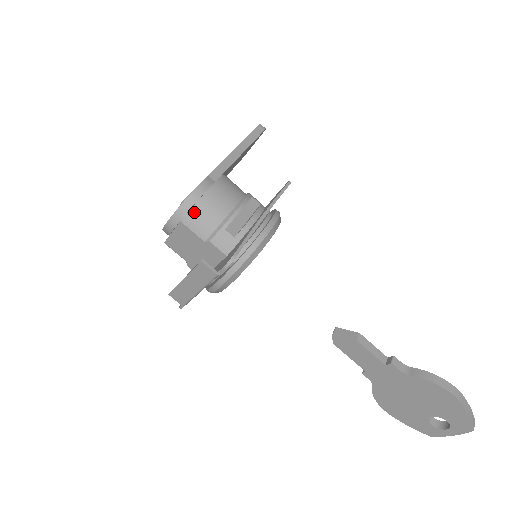
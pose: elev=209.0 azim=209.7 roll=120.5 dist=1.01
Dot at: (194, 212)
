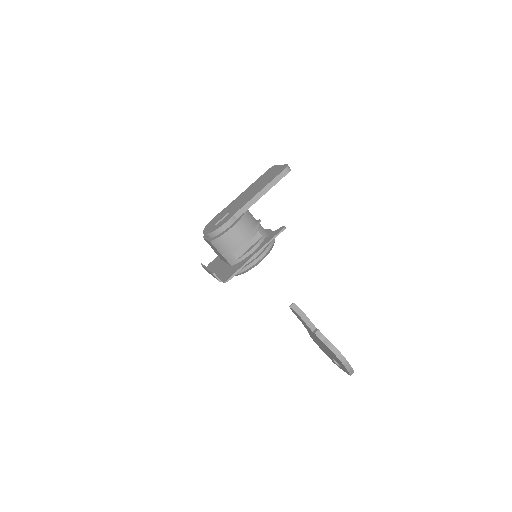
Dot at: (218, 240)
